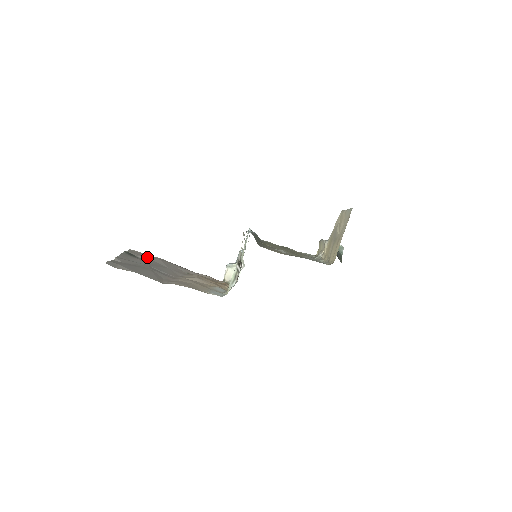
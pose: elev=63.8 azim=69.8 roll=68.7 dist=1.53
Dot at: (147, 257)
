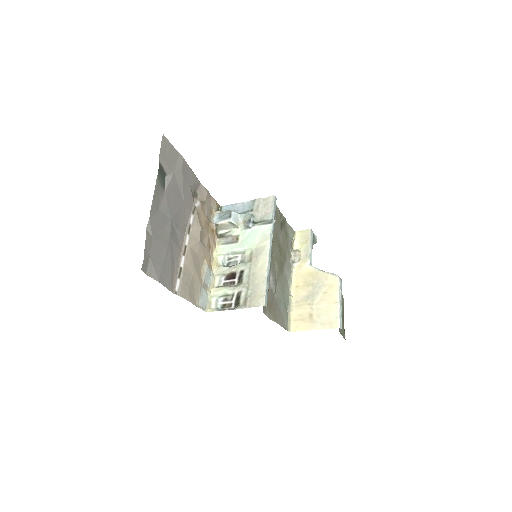
Dot at: (173, 167)
